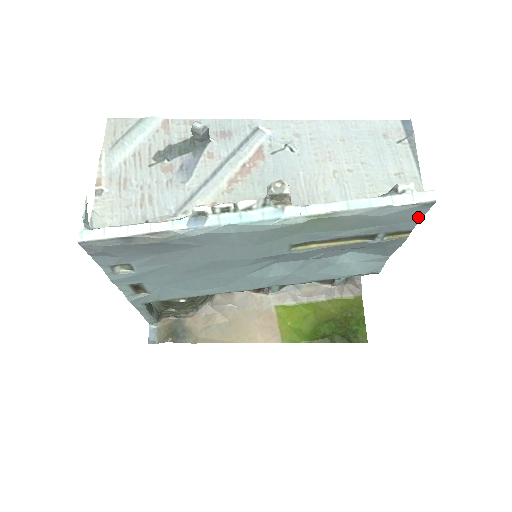
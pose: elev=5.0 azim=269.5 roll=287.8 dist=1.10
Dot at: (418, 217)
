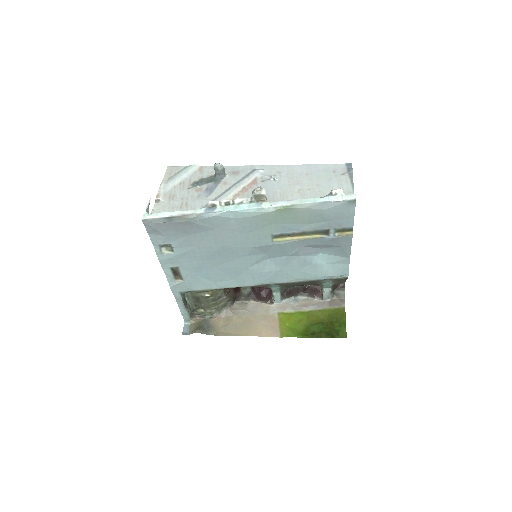
Dot at: (351, 214)
